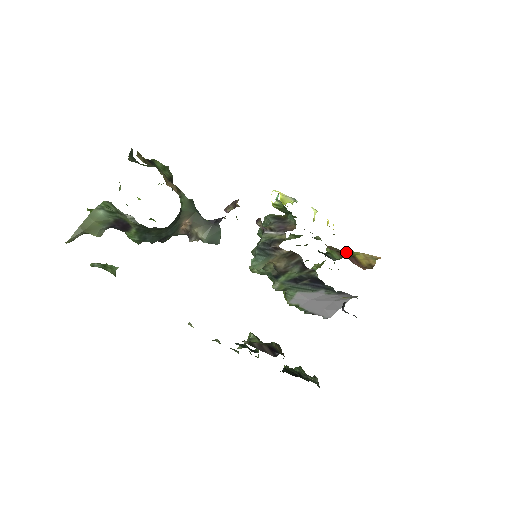
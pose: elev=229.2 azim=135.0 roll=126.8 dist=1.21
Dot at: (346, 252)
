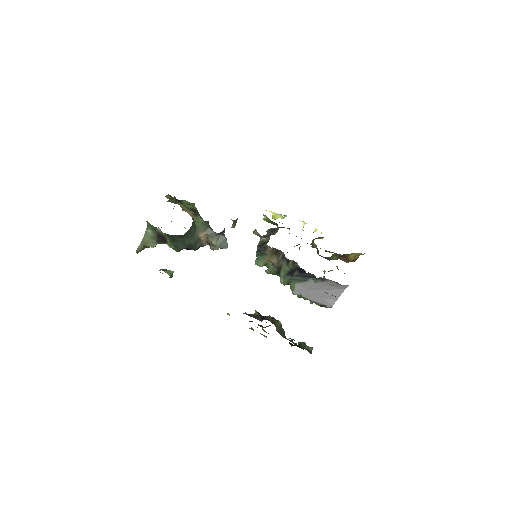
Dot at: (345, 255)
